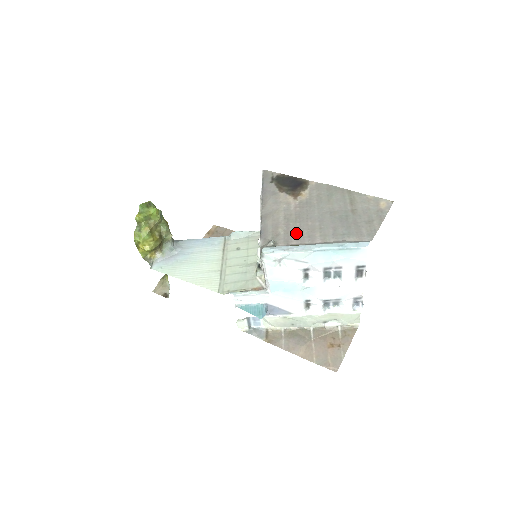
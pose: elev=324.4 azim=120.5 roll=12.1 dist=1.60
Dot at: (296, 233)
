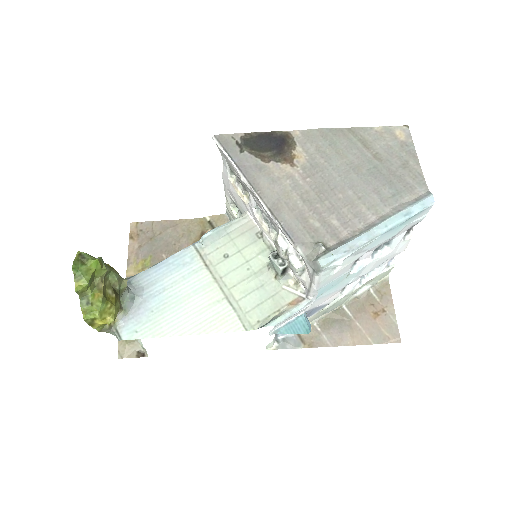
Dot at: (336, 217)
